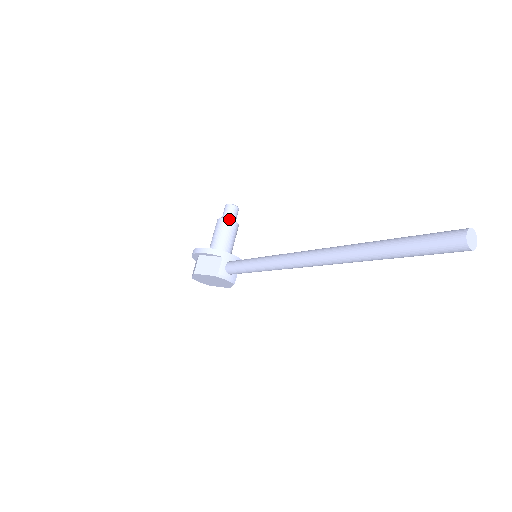
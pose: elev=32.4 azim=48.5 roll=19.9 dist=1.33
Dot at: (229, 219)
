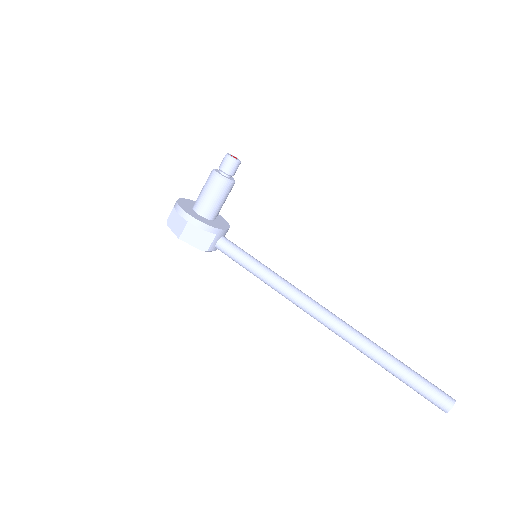
Dot at: (230, 182)
